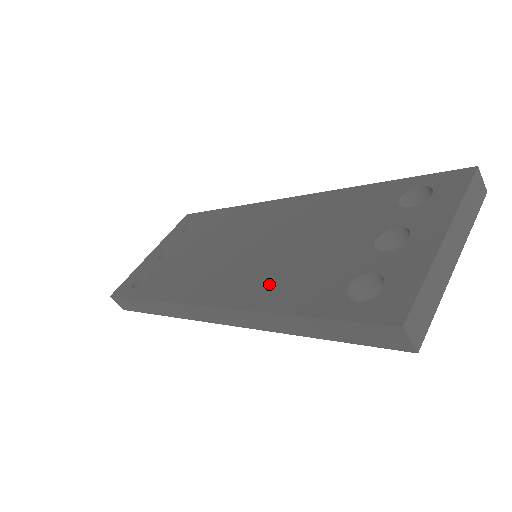
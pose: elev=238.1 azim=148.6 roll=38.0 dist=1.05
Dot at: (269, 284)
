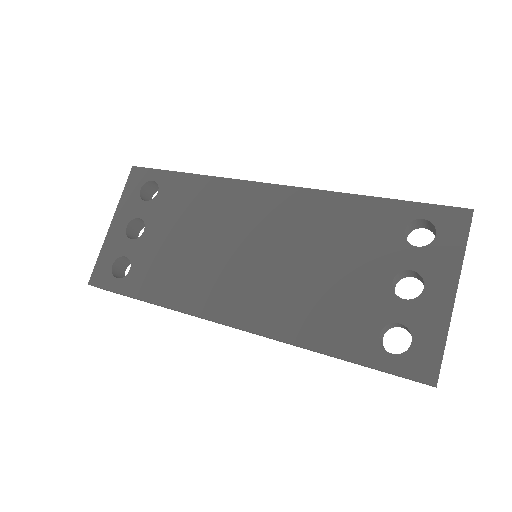
Dot at: (296, 313)
